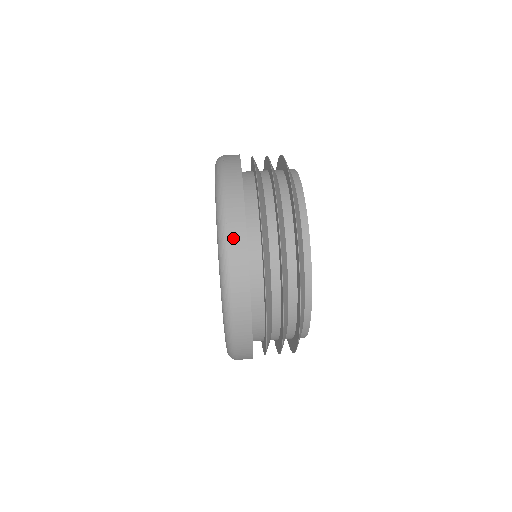
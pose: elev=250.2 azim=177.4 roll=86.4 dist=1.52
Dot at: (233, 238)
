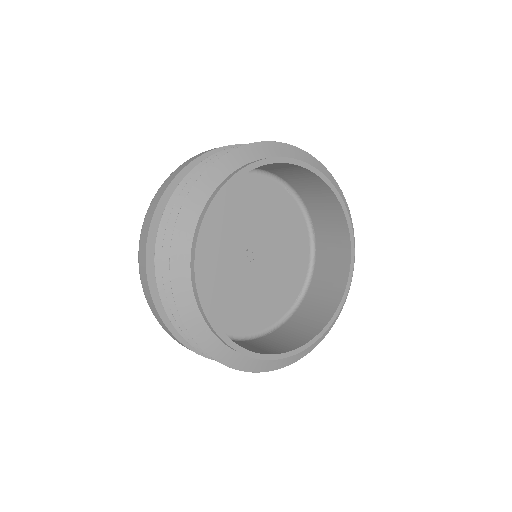
Dot at: (141, 271)
